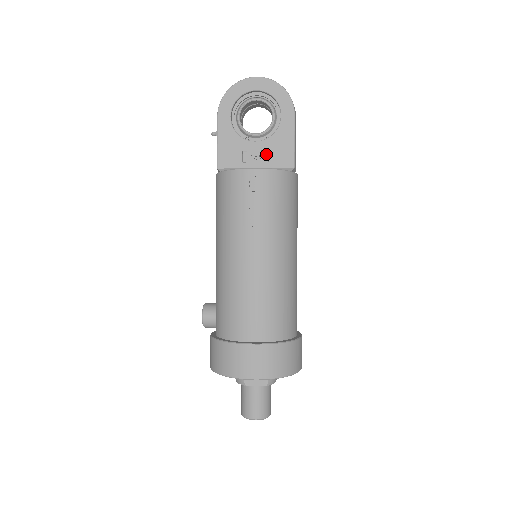
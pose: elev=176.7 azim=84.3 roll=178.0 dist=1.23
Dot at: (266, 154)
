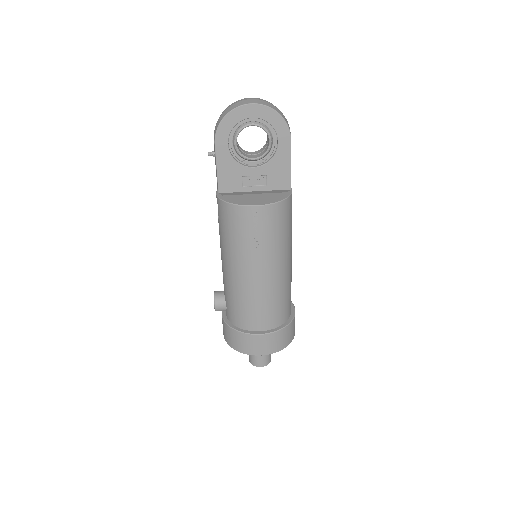
Dot at: (264, 178)
